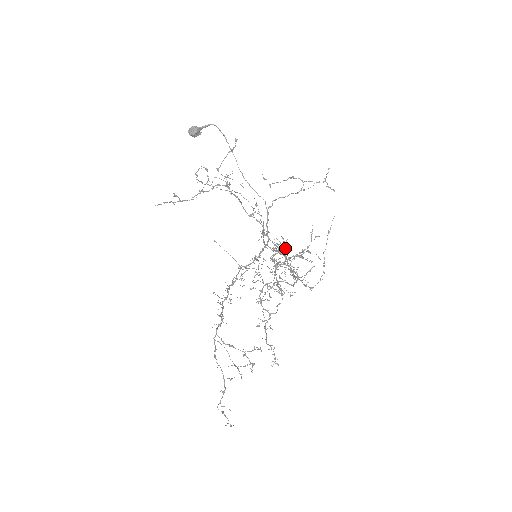
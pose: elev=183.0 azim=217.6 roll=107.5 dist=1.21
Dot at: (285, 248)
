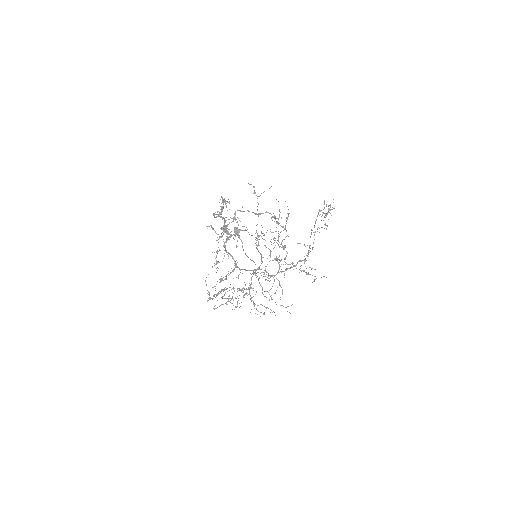
Dot at: (237, 304)
